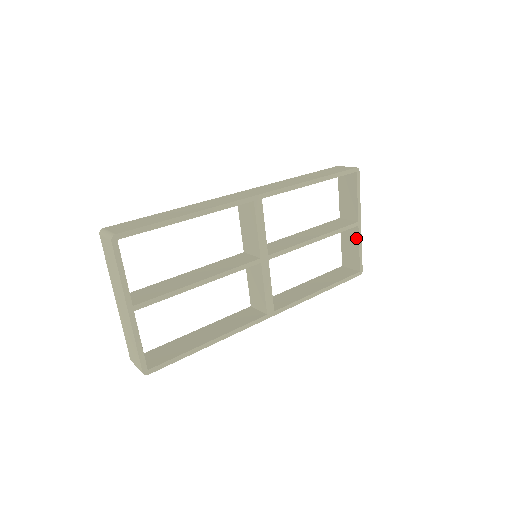
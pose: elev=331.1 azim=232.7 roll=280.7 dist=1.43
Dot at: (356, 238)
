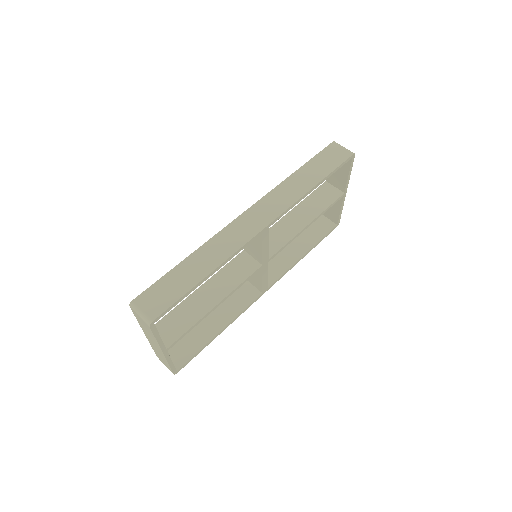
Dot at: (339, 203)
